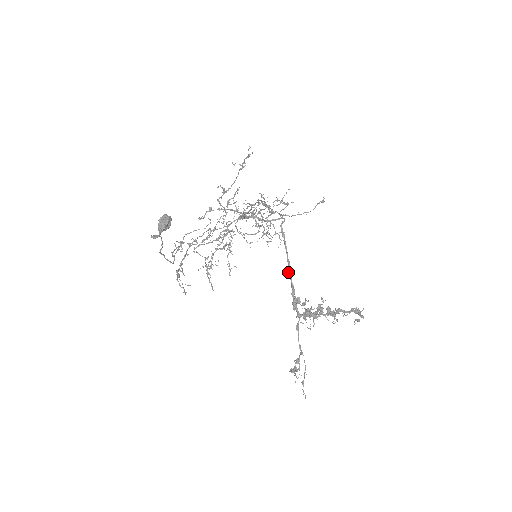
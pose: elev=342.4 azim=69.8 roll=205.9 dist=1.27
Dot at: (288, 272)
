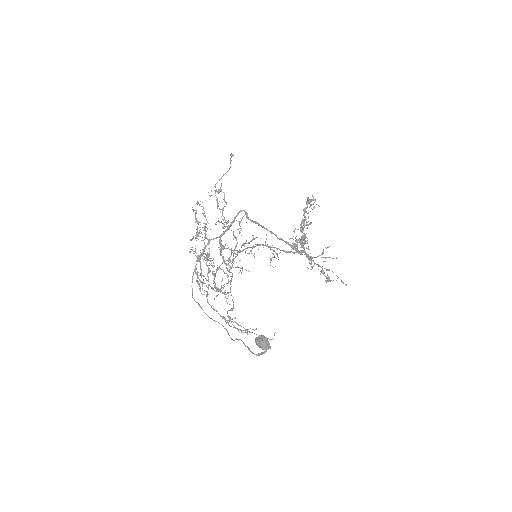
Dot at: occluded
